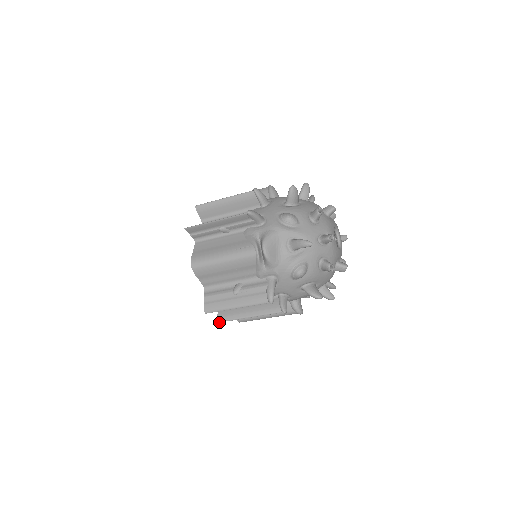
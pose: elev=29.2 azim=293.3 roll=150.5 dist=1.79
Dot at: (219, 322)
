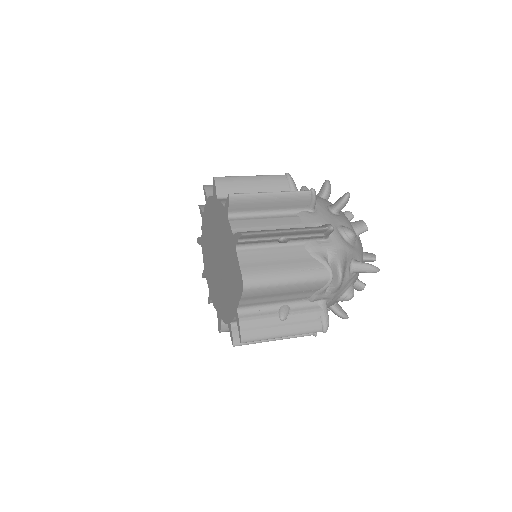
Dot at: occluded
